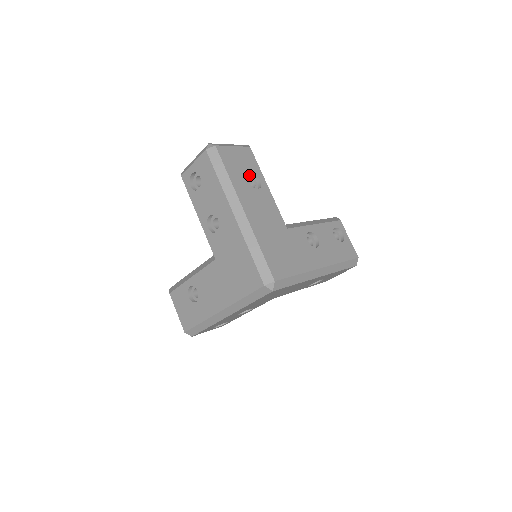
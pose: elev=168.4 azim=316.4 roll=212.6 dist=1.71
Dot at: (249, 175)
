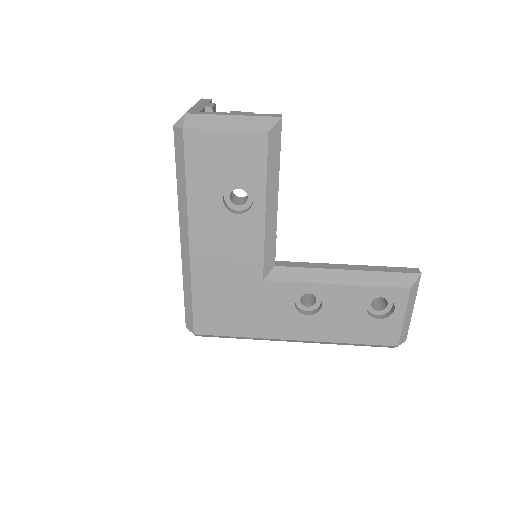
Dot at: (241, 183)
